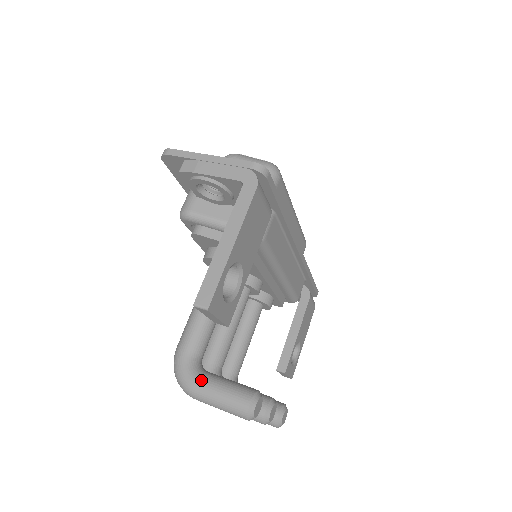
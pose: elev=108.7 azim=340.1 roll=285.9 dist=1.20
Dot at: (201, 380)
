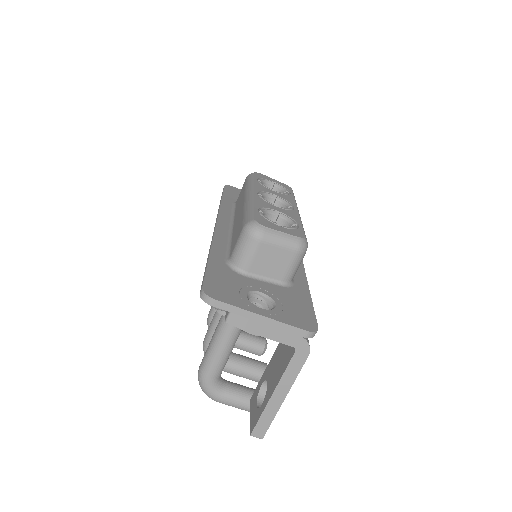
Dot at: (225, 397)
